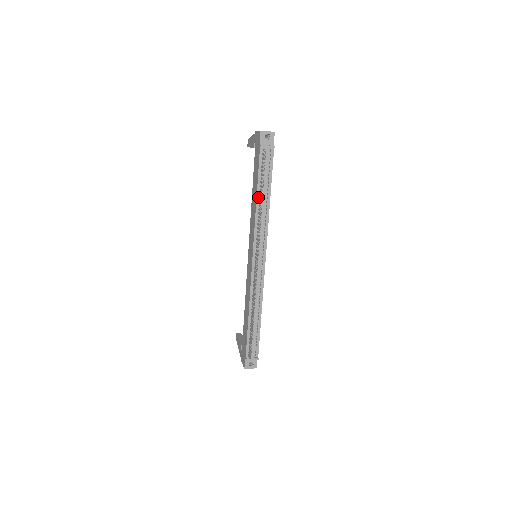
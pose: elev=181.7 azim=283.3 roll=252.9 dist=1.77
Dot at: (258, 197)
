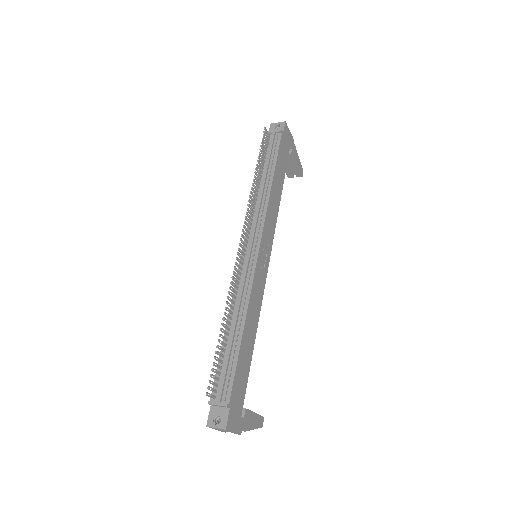
Dot at: (259, 180)
